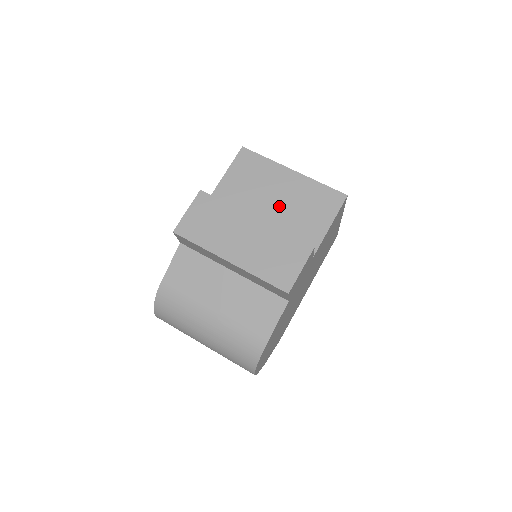
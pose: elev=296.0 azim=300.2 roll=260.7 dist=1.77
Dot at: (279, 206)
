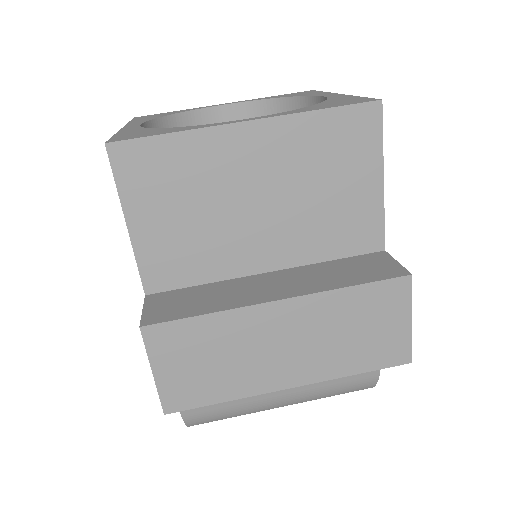
Dot at: (273, 211)
